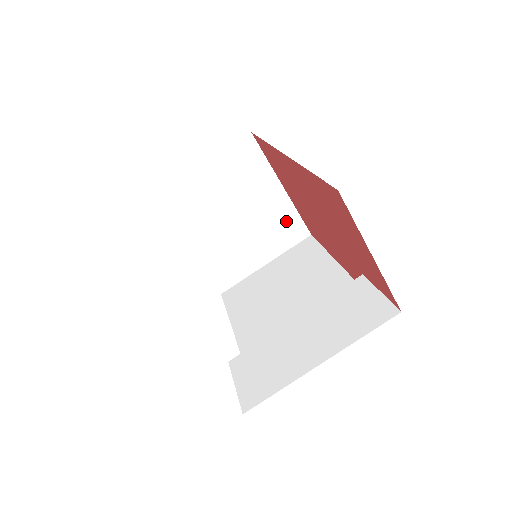
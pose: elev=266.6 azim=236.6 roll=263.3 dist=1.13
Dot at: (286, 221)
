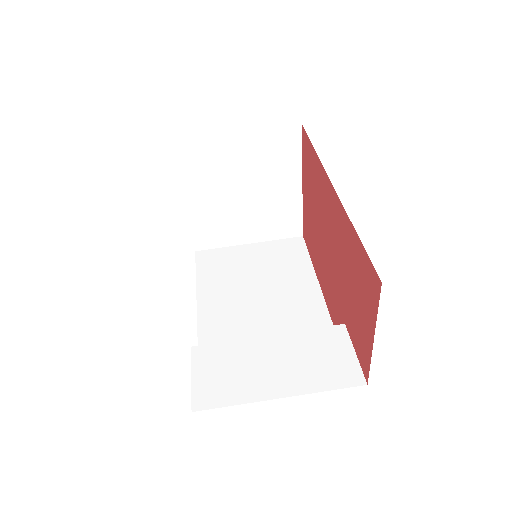
Dot at: (288, 215)
